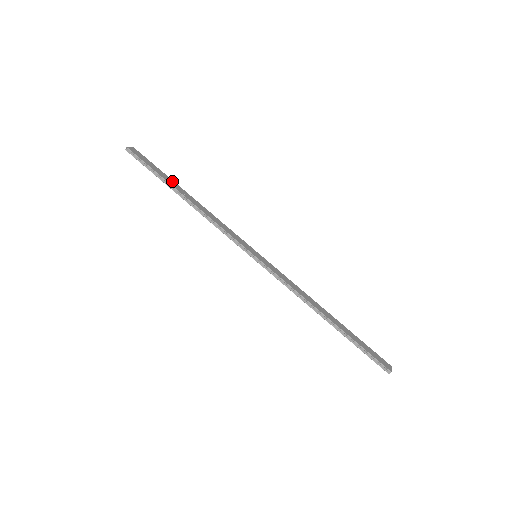
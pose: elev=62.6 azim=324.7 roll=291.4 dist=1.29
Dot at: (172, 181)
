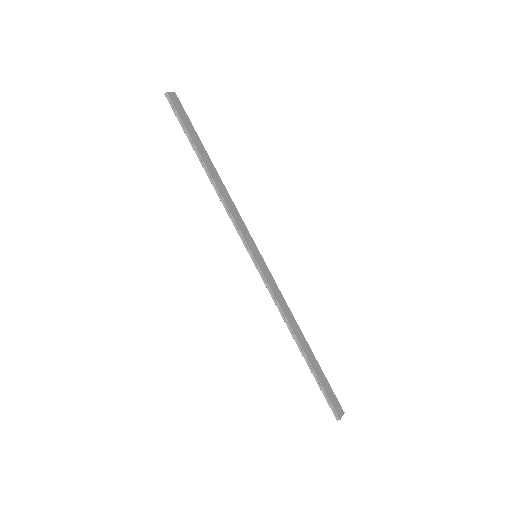
Dot at: (201, 145)
